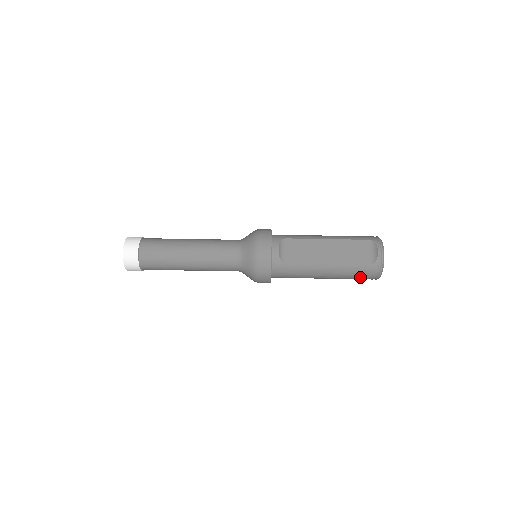
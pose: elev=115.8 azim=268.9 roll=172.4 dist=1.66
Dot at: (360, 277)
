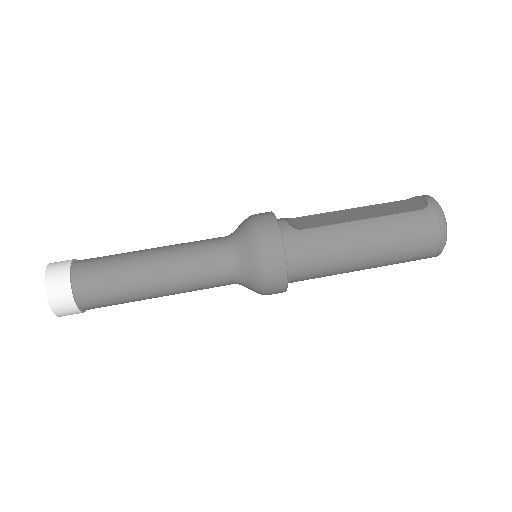
Dot at: (418, 236)
